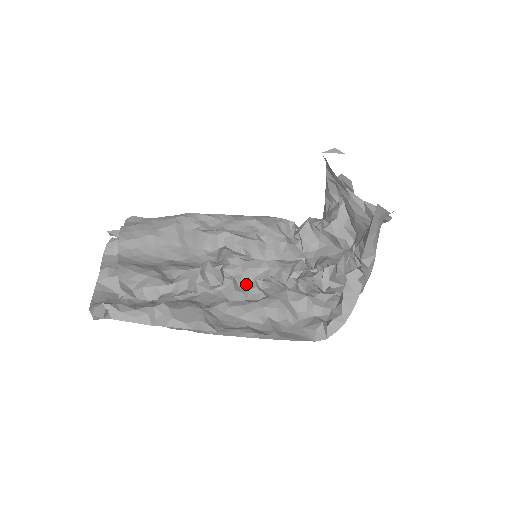
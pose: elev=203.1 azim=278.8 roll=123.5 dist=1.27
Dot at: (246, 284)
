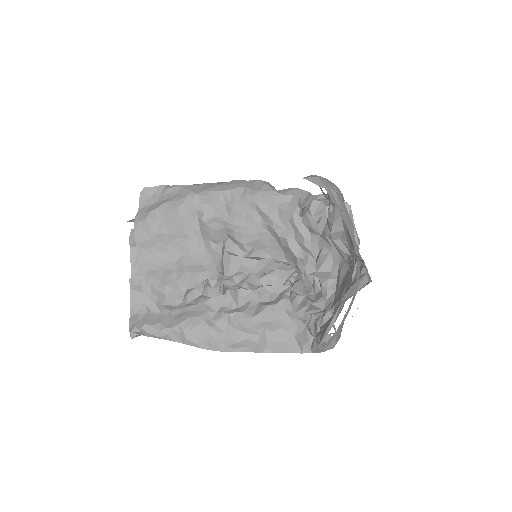
Dot at: occluded
